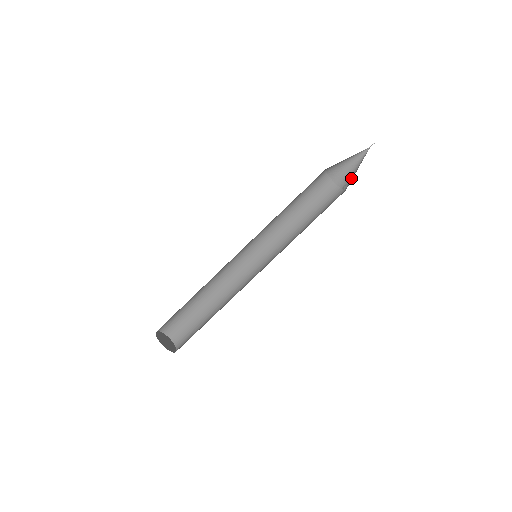
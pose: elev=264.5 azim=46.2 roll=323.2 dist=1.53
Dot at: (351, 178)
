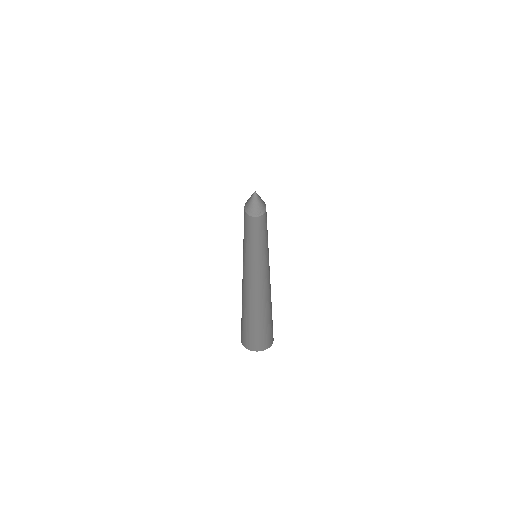
Dot at: (260, 207)
